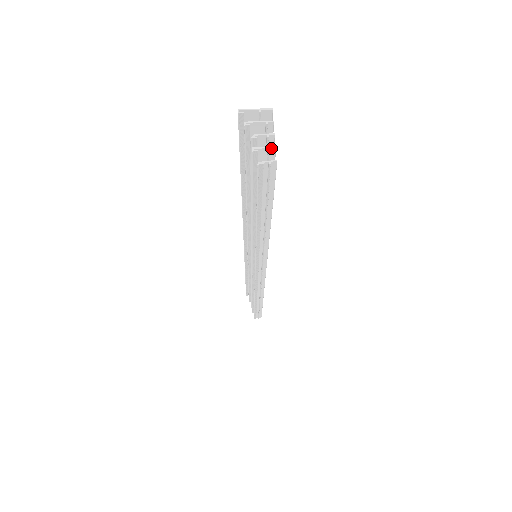
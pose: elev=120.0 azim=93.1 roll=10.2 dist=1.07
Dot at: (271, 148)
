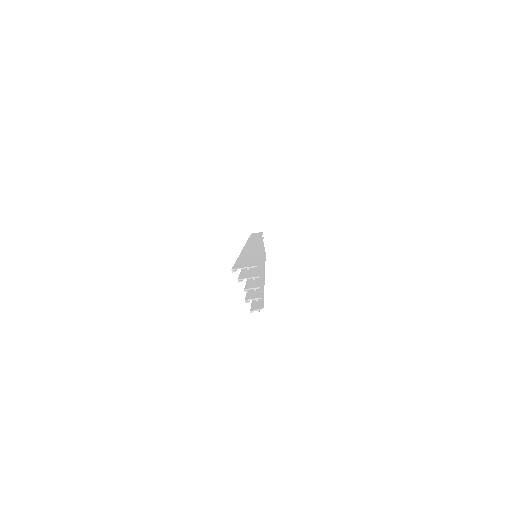
Dot at: occluded
